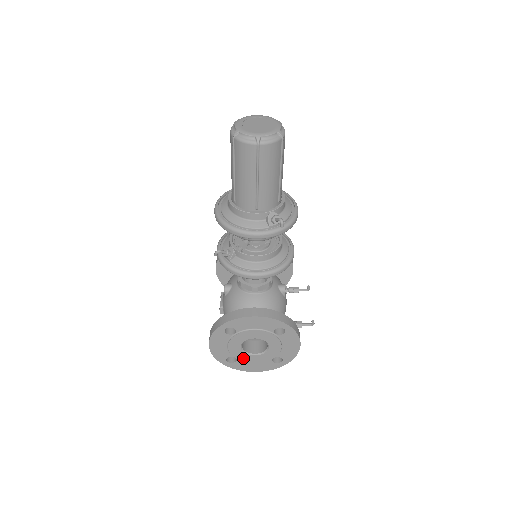
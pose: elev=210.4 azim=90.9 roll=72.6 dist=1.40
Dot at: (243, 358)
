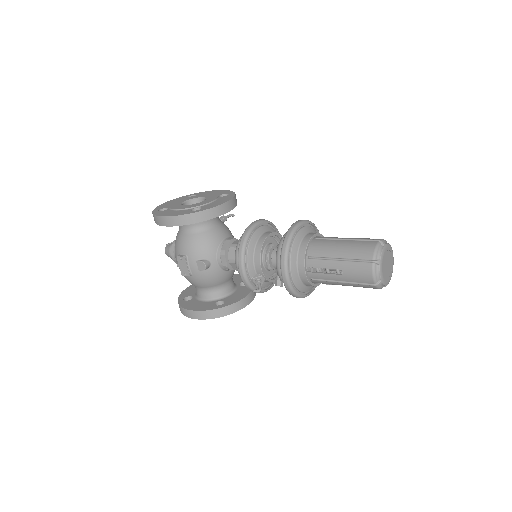
Dot at: occluded
